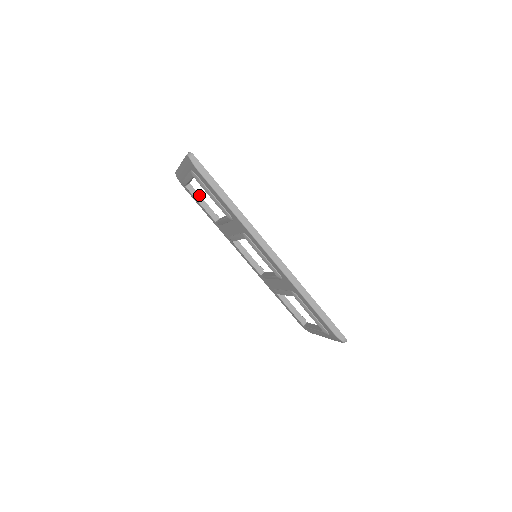
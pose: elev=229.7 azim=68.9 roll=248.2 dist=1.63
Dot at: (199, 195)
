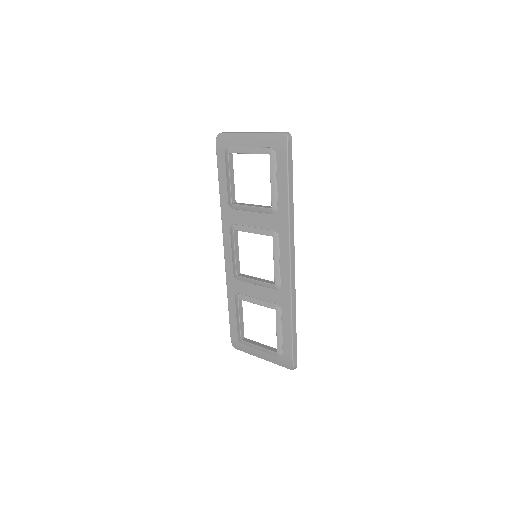
Dot at: (233, 169)
